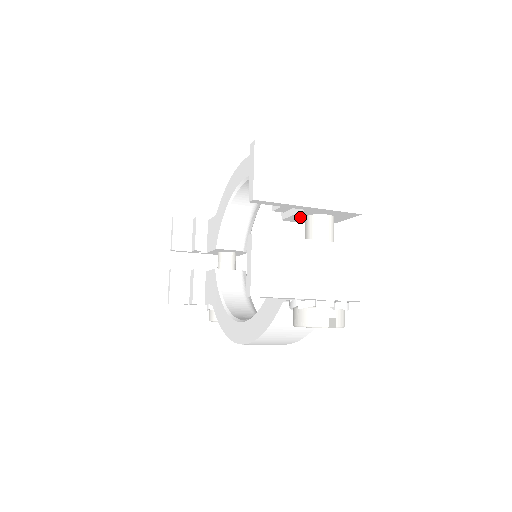
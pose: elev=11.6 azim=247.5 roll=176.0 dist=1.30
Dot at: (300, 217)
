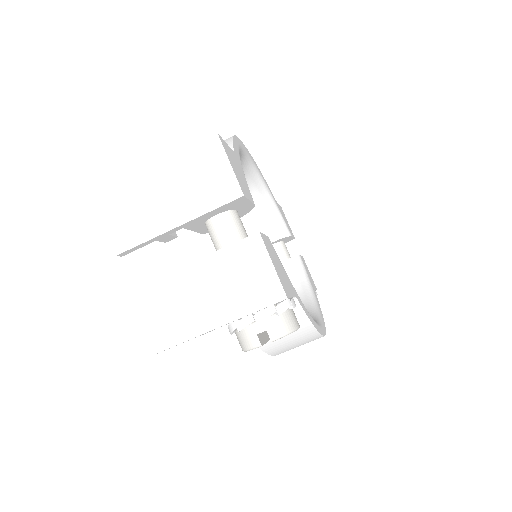
Dot at: occluded
